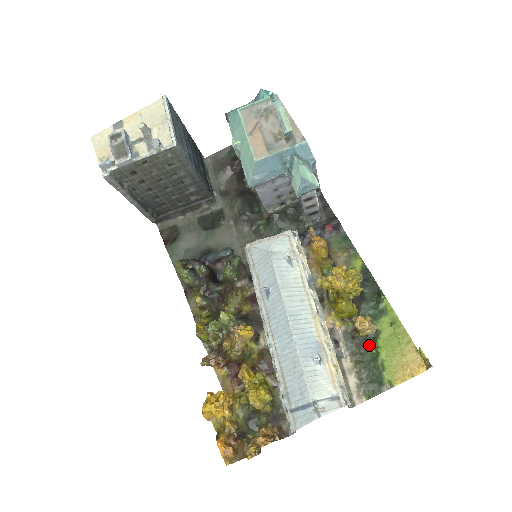
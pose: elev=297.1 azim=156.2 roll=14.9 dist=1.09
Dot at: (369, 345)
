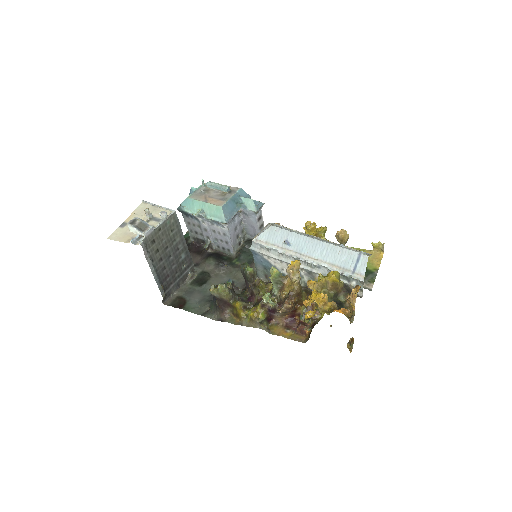
Dot at: occluded
